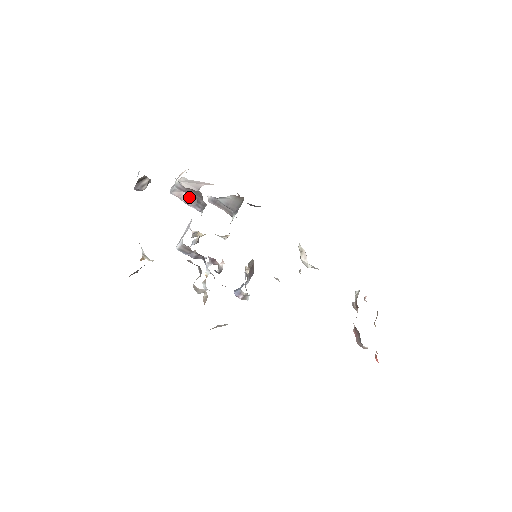
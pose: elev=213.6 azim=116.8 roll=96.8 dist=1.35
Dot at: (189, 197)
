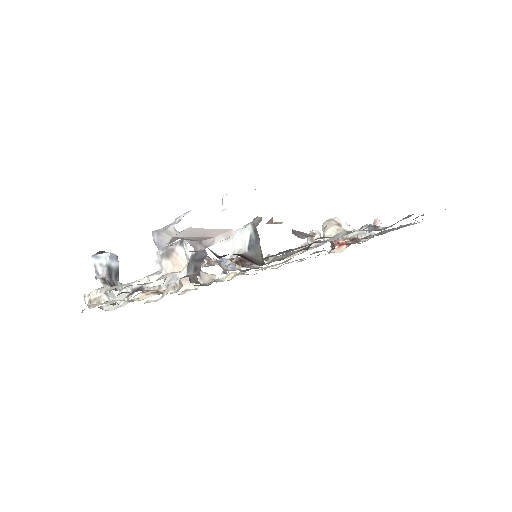
Dot at: occluded
